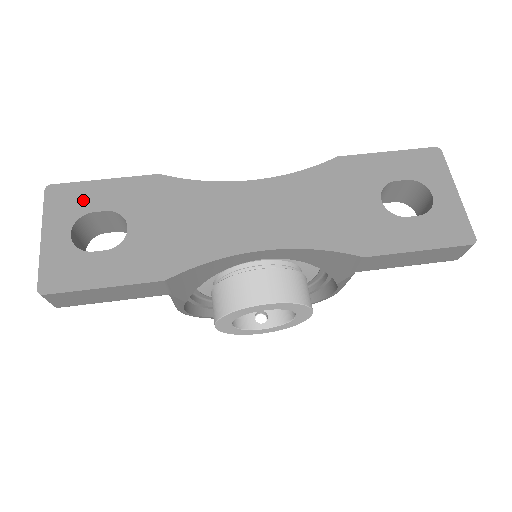
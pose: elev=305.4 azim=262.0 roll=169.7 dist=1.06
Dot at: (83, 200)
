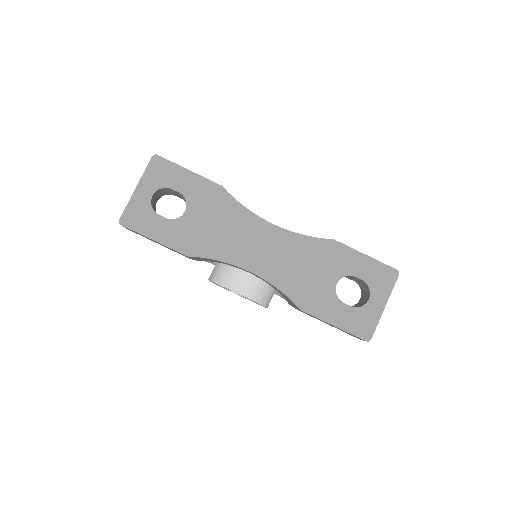
Dot at: (170, 177)
